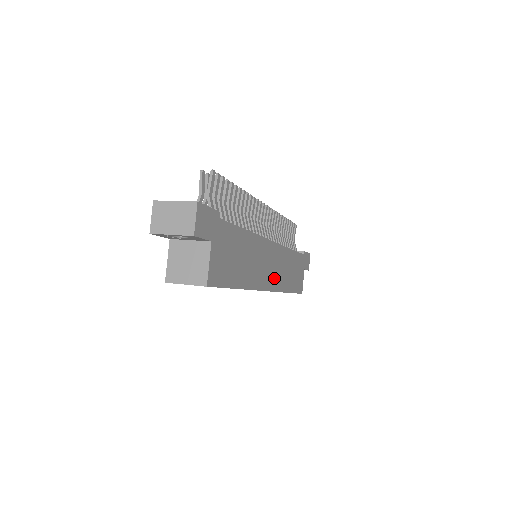
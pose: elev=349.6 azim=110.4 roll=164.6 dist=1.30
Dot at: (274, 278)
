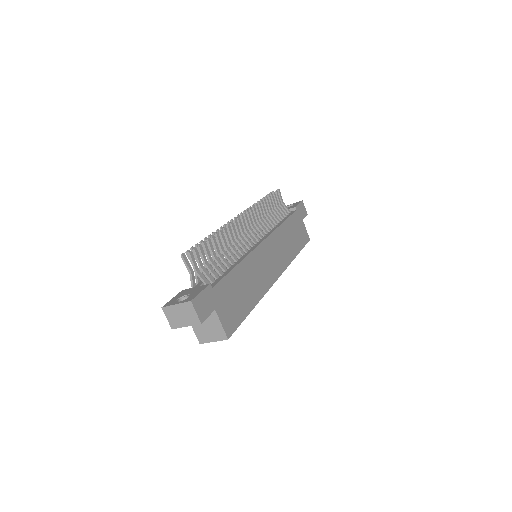
Dot at: (278, 263)
